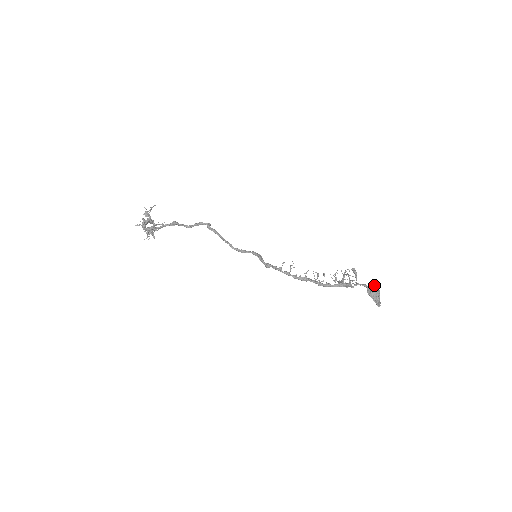
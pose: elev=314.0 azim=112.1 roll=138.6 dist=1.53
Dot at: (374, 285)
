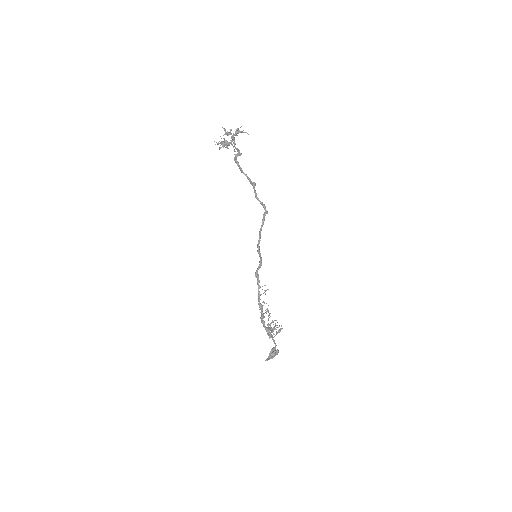
Dot at: occluded
